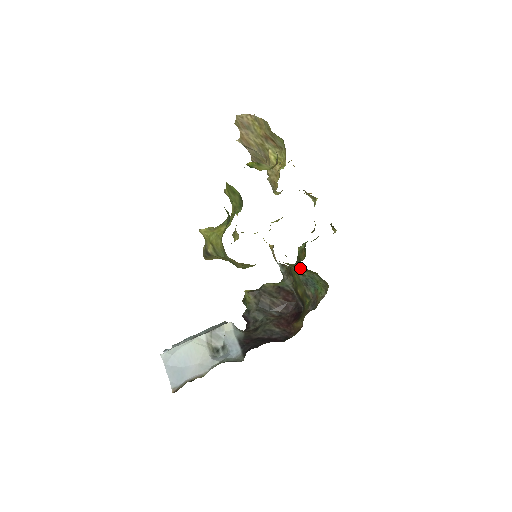
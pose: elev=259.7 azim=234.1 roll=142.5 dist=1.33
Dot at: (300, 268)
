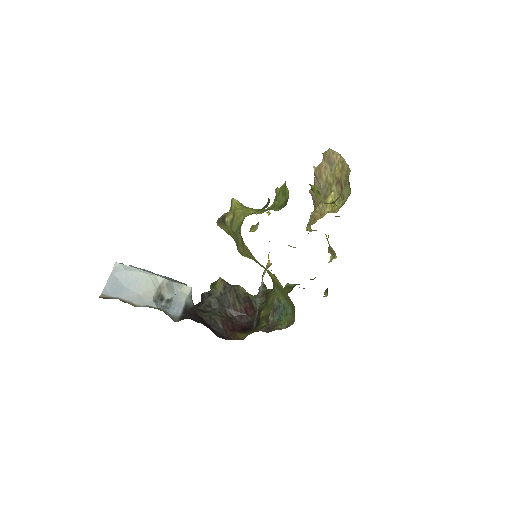
Dot at: (283, 292)
